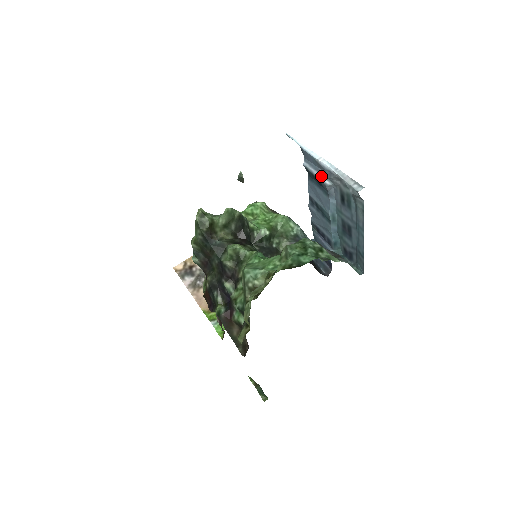
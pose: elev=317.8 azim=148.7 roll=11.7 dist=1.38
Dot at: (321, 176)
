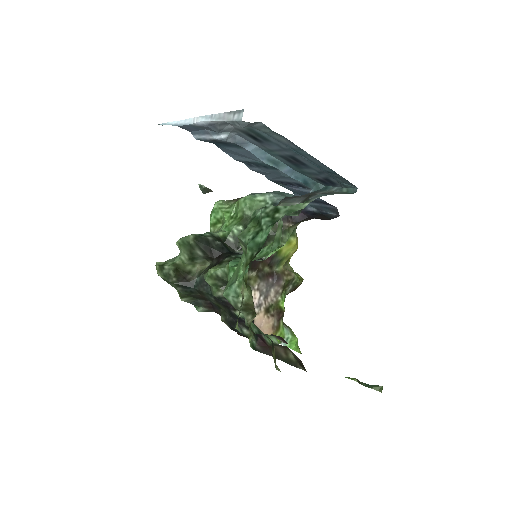
Dot at: (212, 136)
